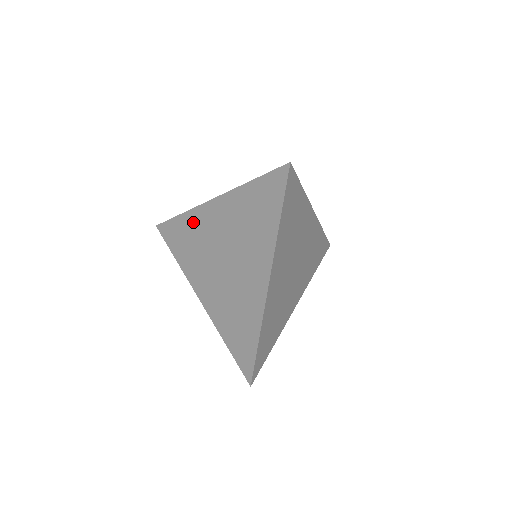
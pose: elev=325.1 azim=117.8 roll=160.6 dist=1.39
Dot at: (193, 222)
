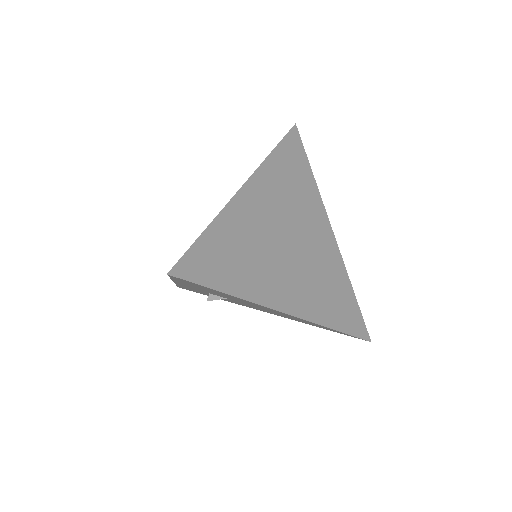
Dot at: occluded
